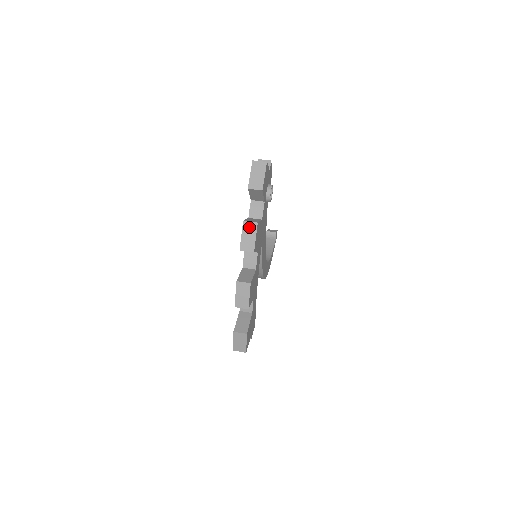
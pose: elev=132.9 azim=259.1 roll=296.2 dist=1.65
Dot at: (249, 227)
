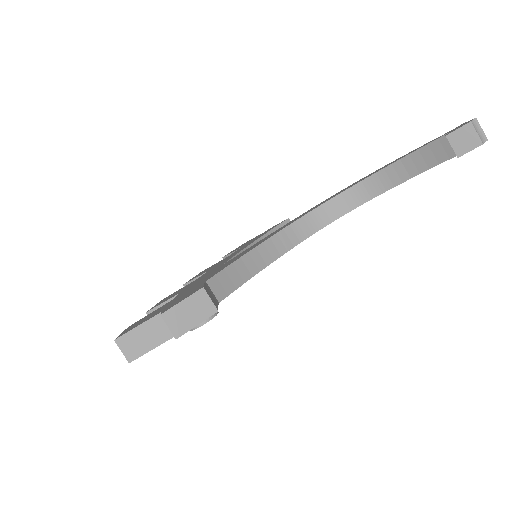
Dot at: occluded
